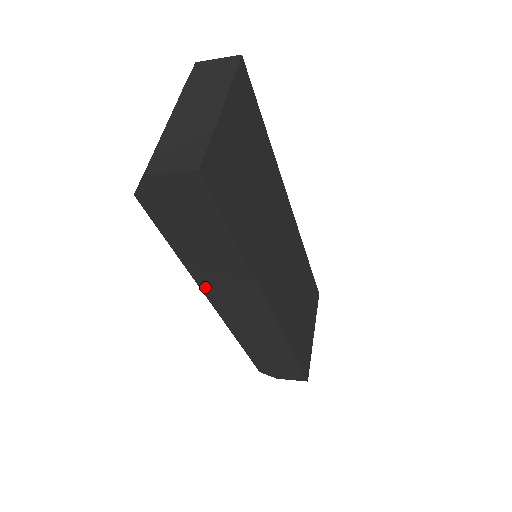
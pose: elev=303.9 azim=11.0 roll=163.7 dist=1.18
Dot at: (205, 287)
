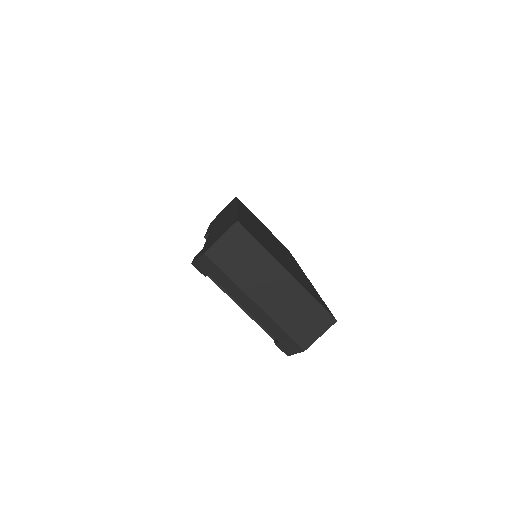
Dot at: occluded
